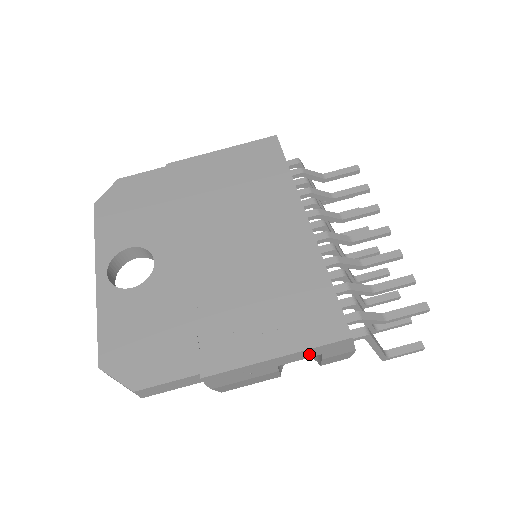
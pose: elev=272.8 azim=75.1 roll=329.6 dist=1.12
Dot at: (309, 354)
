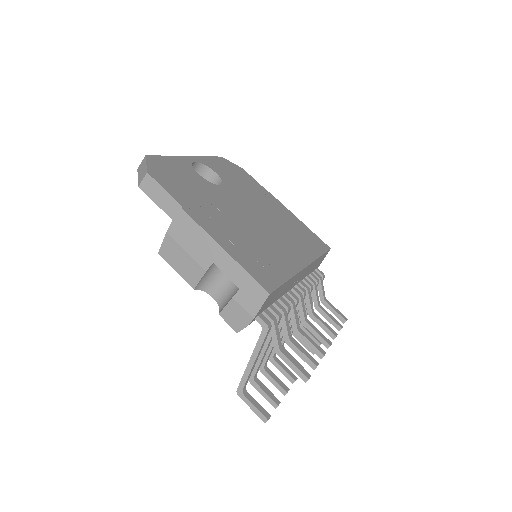
Dot at: (237, 276)
